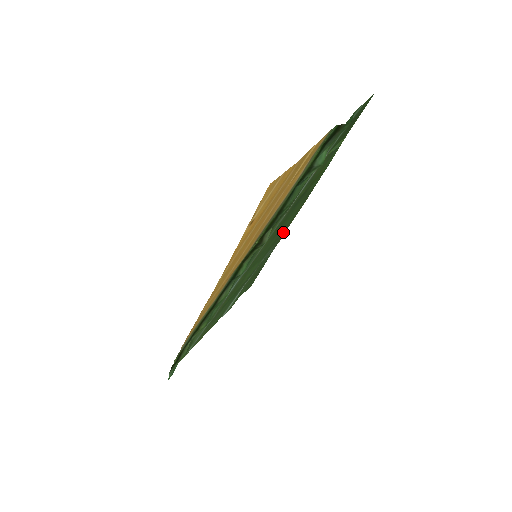
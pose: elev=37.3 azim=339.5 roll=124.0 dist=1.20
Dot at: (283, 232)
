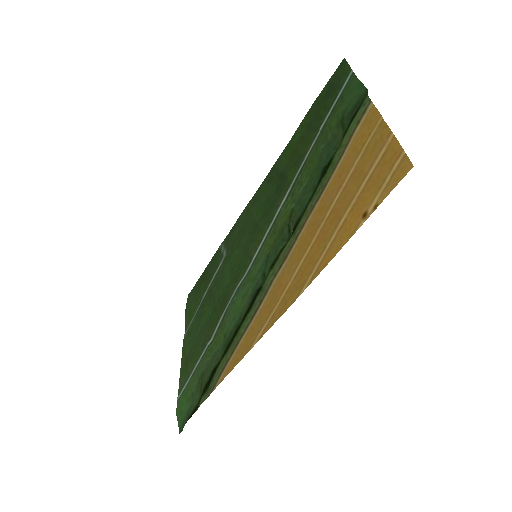
Dot at: (240, 223)
